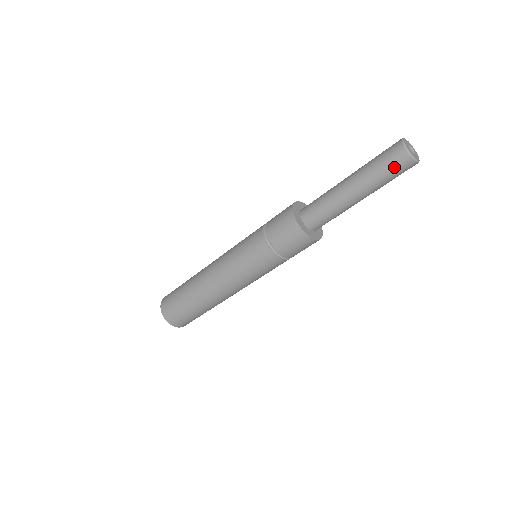
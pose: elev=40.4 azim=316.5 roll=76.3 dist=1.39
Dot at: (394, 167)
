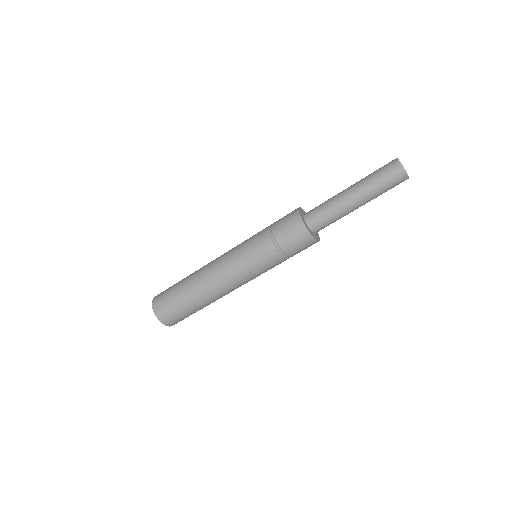
Dot at: (391, 181)
